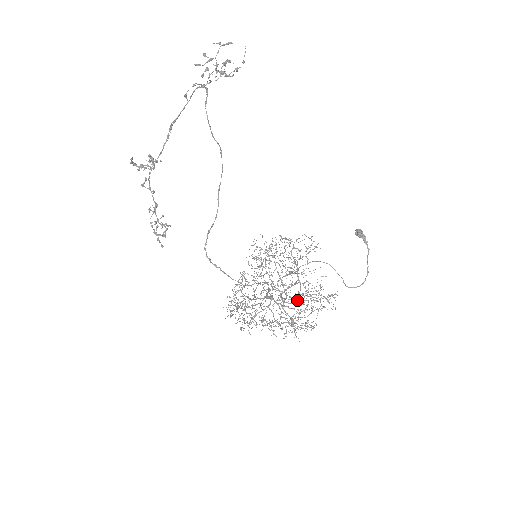
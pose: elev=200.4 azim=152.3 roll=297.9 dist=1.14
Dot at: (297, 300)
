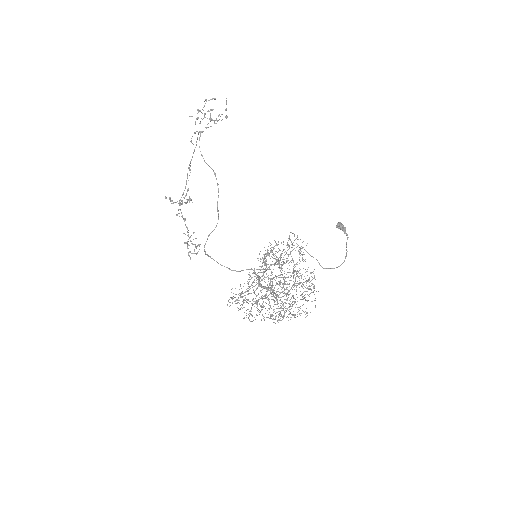
Dot at: occluded
